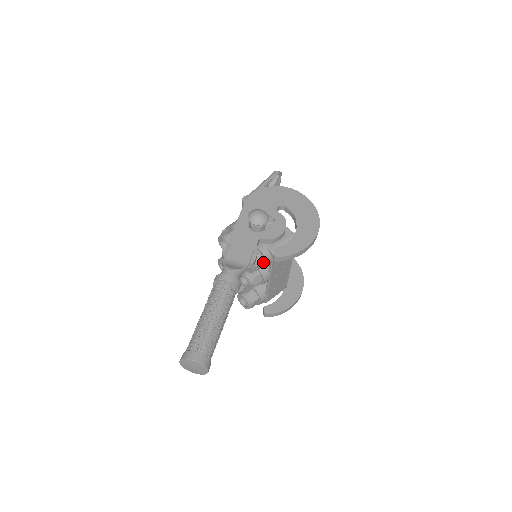
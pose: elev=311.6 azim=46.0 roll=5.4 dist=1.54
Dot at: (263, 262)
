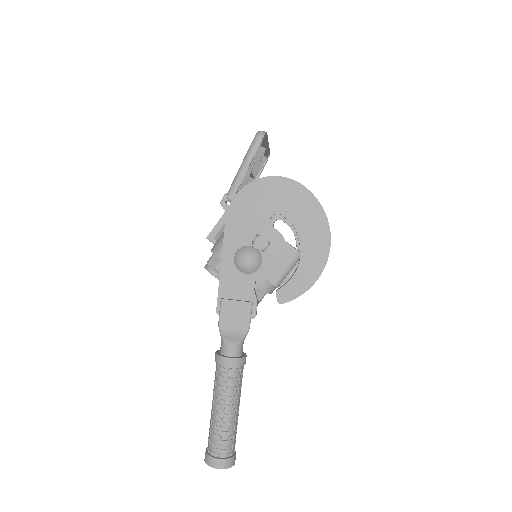
Dot at: (266, 293)
